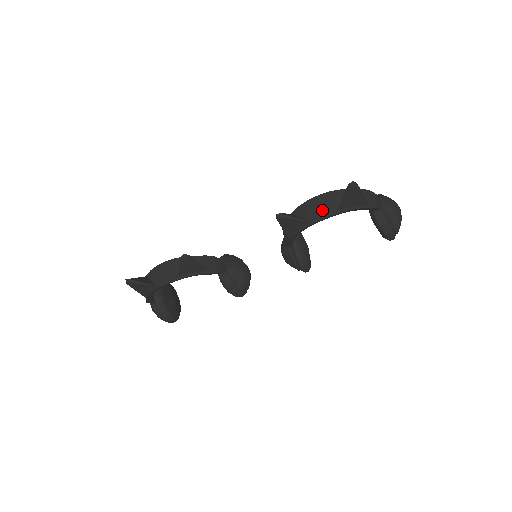
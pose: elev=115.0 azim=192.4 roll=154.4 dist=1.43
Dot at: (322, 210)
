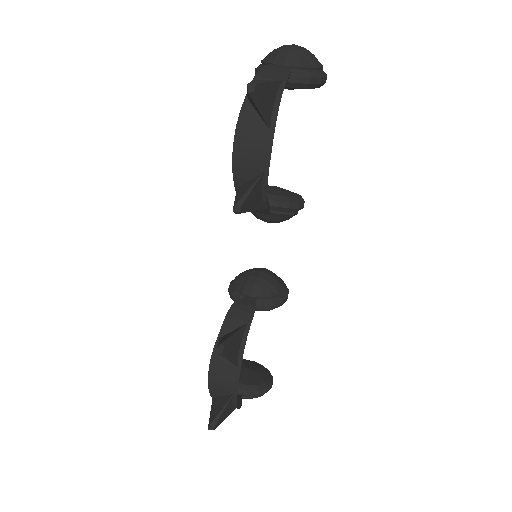
Dot at: (257, 148)
